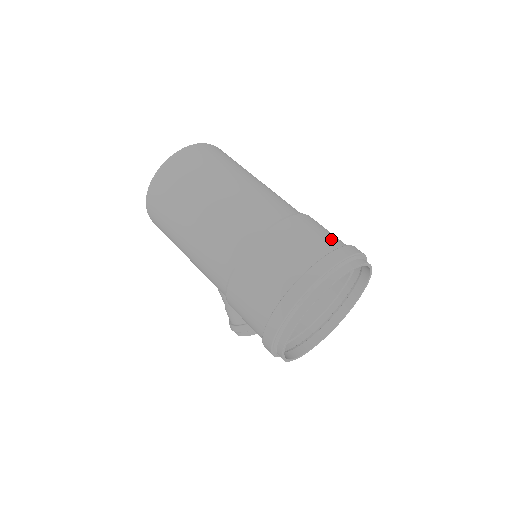
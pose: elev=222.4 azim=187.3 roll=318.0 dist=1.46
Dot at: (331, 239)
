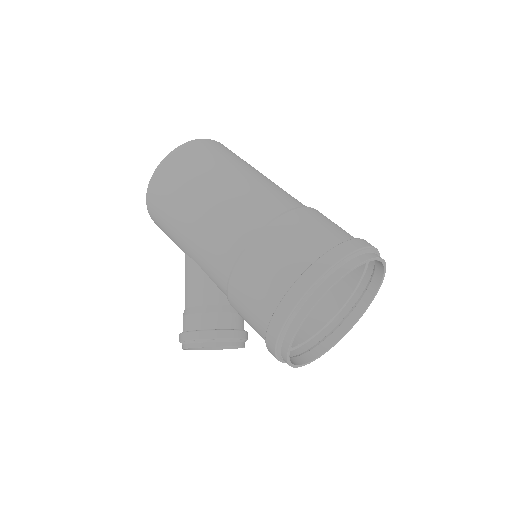
Dot at: occluded
